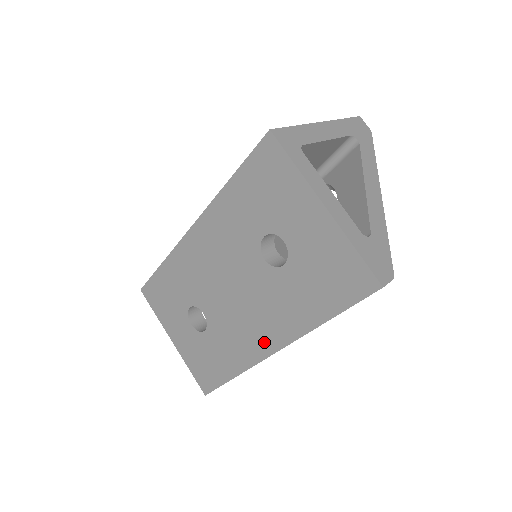
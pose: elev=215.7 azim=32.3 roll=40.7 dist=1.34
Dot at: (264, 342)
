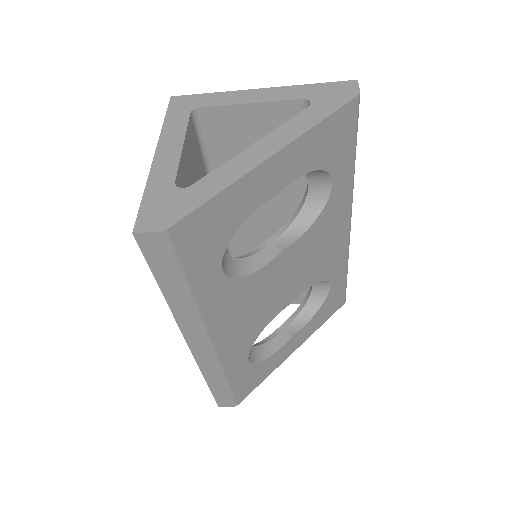
Dot at: occluded
